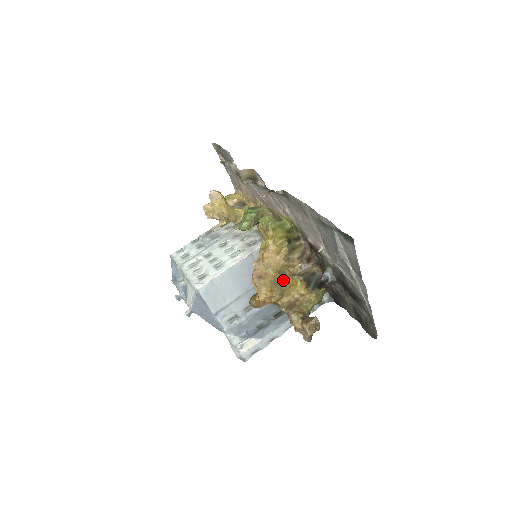
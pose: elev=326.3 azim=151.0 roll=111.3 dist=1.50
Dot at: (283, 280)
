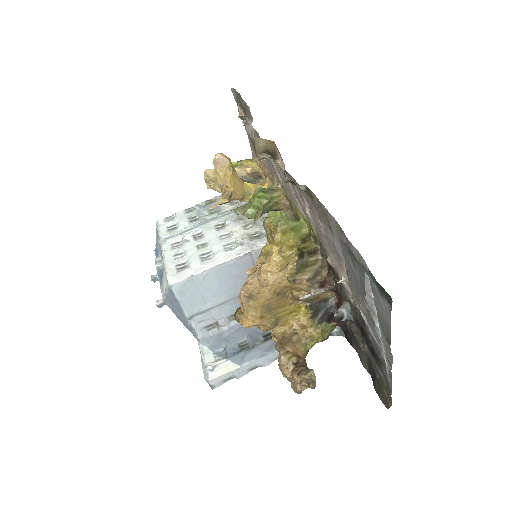
Dot at: (281, 304)
